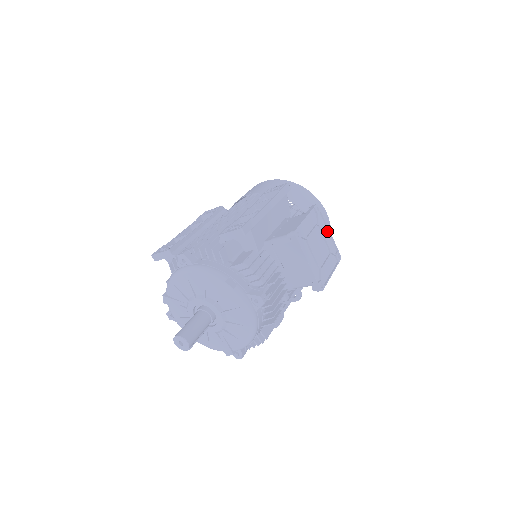
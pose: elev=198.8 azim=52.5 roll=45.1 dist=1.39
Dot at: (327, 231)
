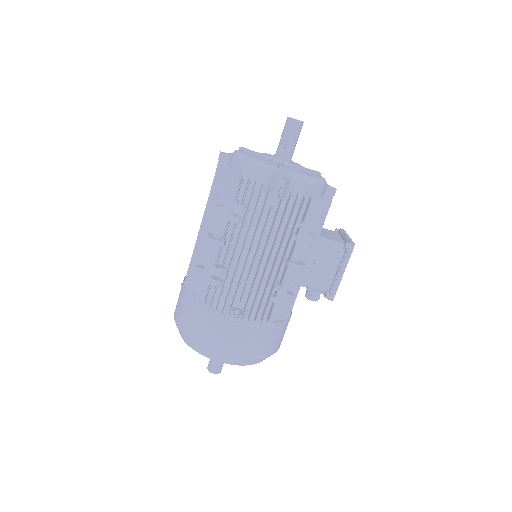
Dot at: occluded
